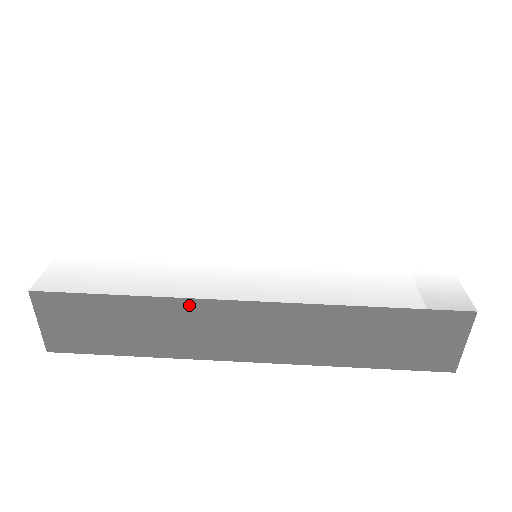
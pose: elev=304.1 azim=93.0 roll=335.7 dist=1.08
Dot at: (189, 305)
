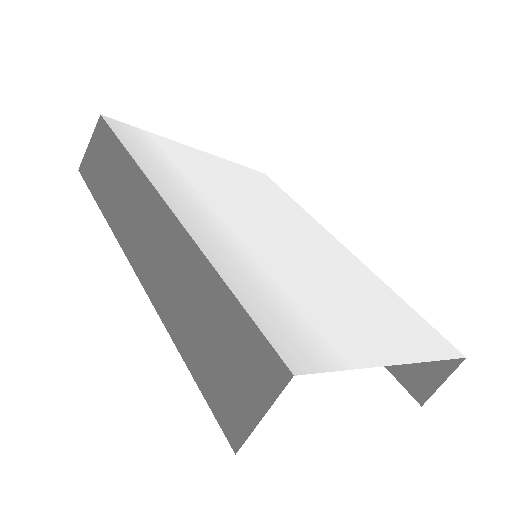
Dot at: (142, 181)
